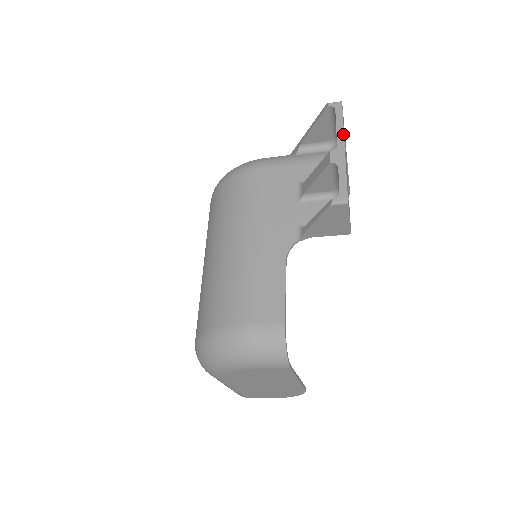
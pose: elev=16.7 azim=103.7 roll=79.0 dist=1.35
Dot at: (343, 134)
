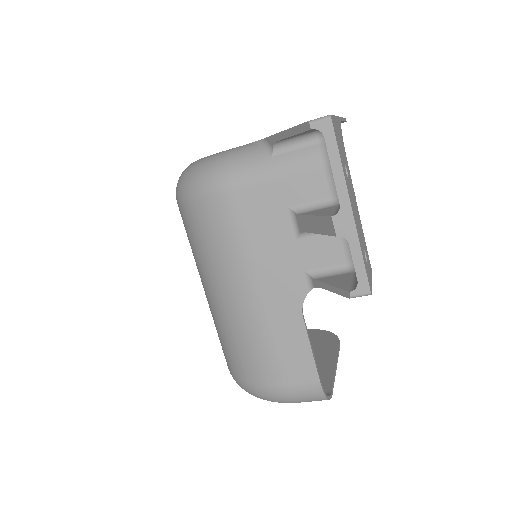
Dot at: (345, 185)
